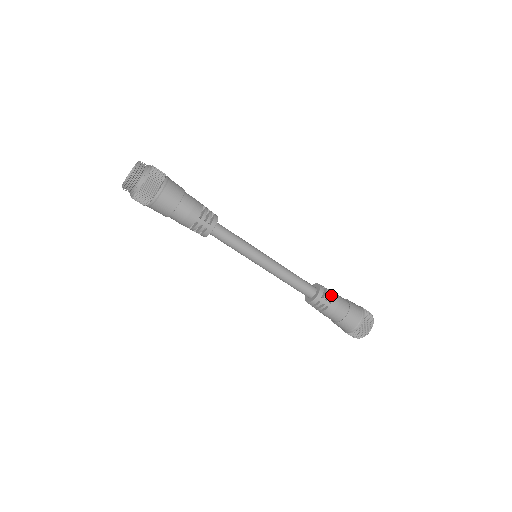
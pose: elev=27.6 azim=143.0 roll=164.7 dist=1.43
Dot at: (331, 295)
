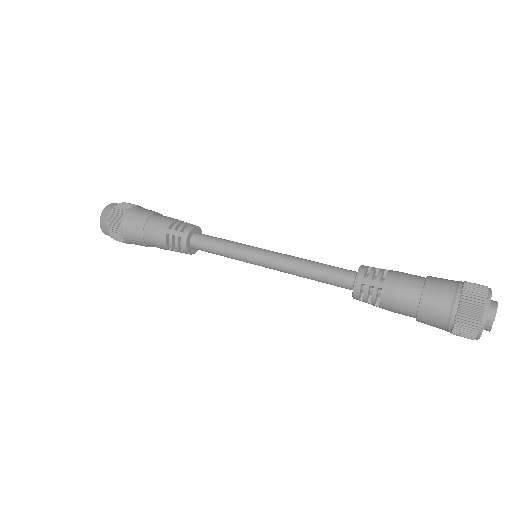
Dot at: (387, 274)
